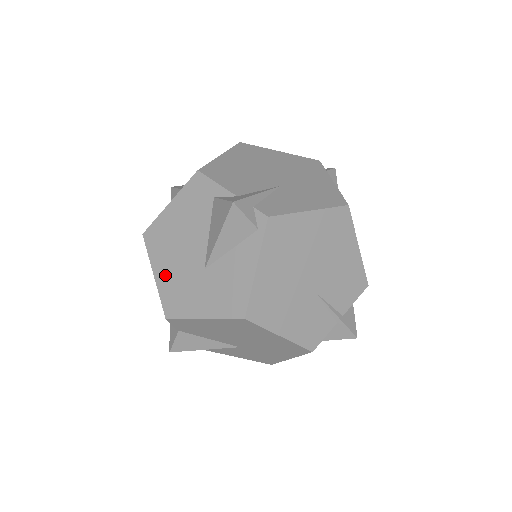
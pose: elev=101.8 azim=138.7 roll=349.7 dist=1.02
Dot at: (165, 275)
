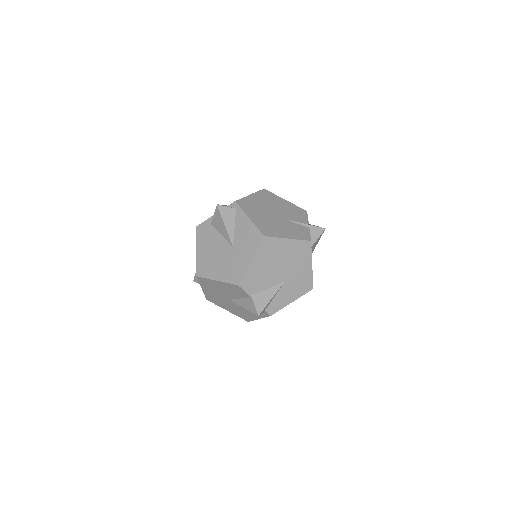
Dot at: (221, 273)
